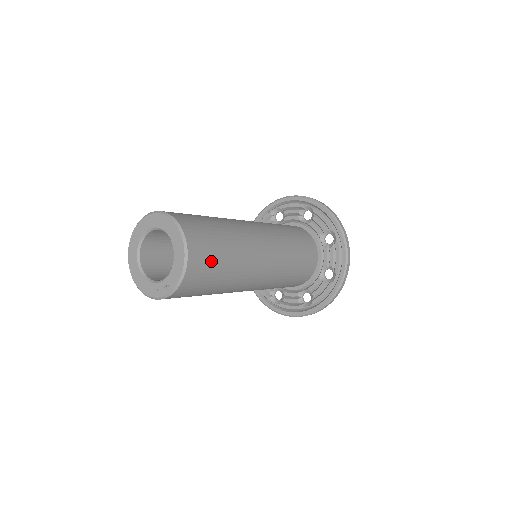
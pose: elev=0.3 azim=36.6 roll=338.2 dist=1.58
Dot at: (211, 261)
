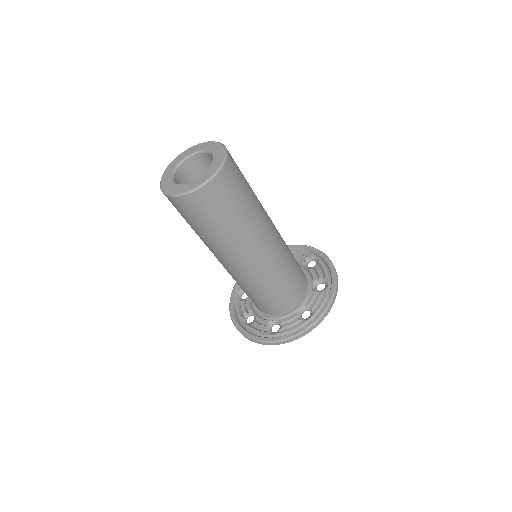
Dot at: (240, 174)
